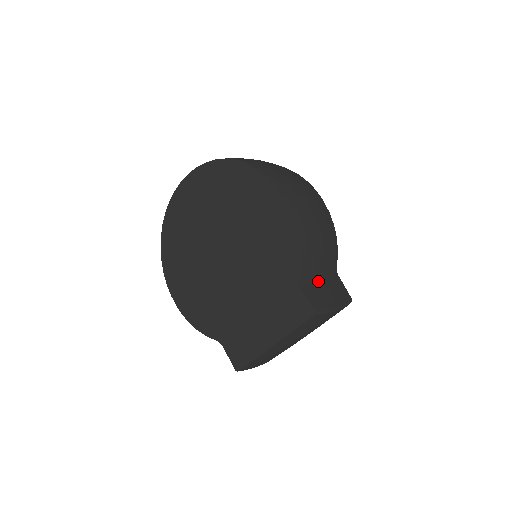
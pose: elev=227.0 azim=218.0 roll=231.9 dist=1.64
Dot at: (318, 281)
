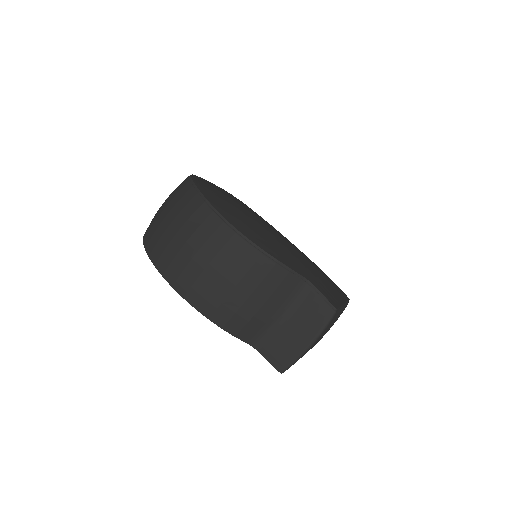
Dot at: (278, 326)
